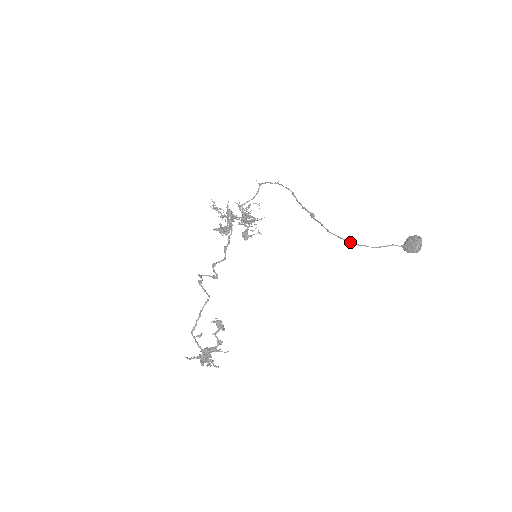
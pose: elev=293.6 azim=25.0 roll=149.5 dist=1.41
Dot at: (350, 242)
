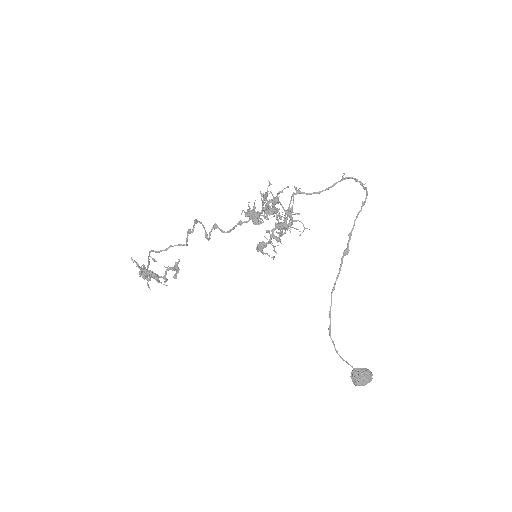
Dot at: (329, 328)
